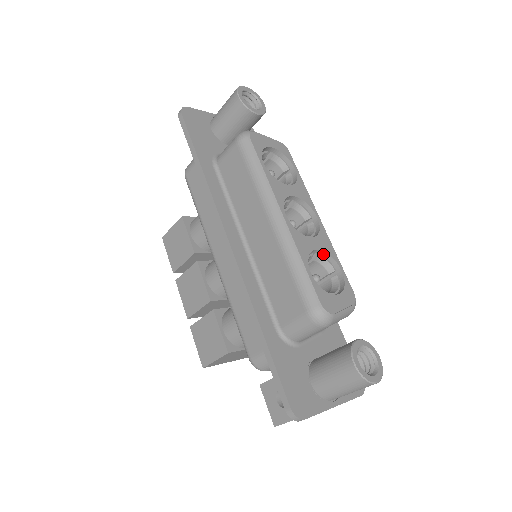
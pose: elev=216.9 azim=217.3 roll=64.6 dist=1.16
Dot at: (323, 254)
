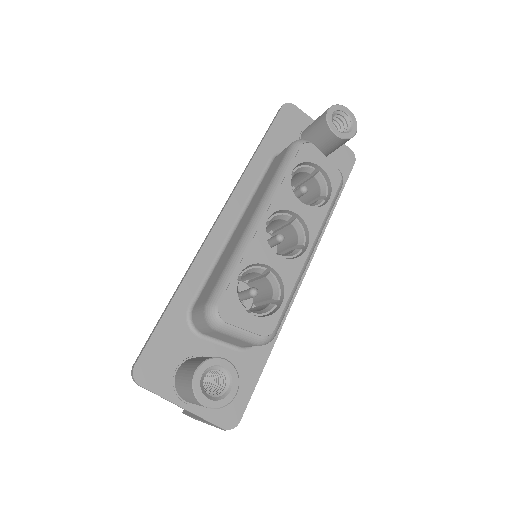
Dot at: (279, 278)
